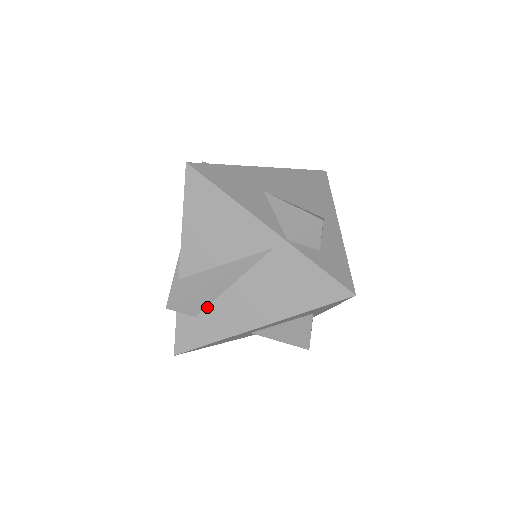
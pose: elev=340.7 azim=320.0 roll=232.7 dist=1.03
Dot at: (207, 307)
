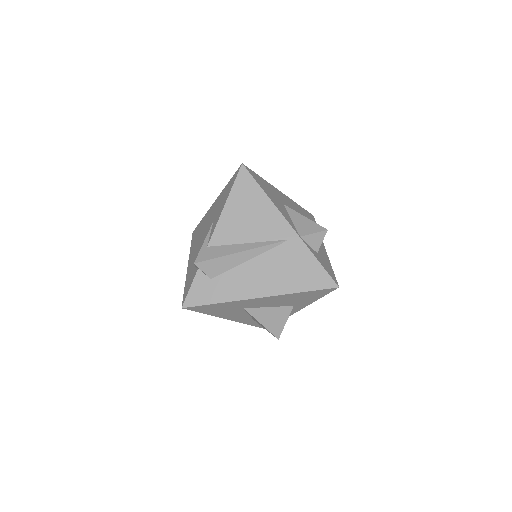
Dot at: (224, 273)
